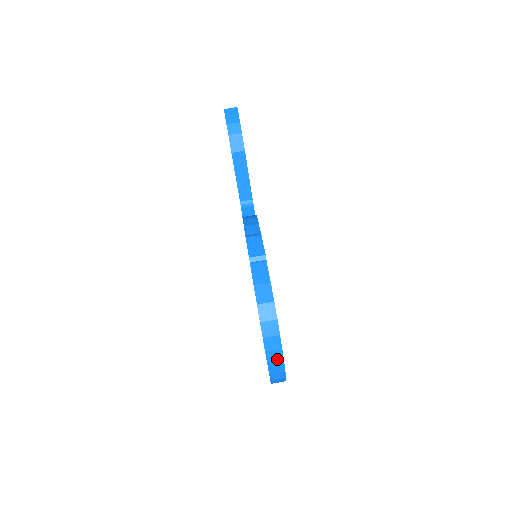
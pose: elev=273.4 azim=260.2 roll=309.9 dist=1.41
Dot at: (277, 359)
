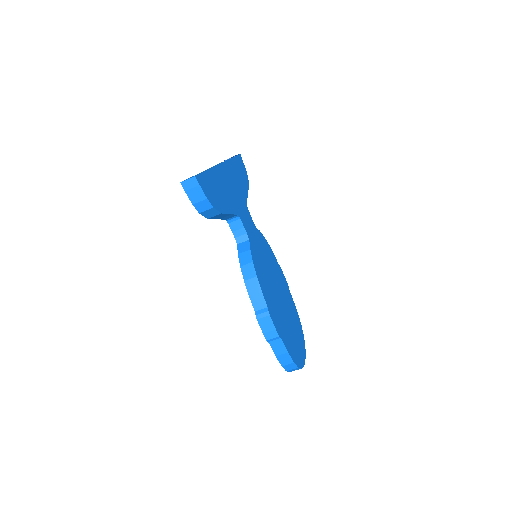
Dot at: occluded
